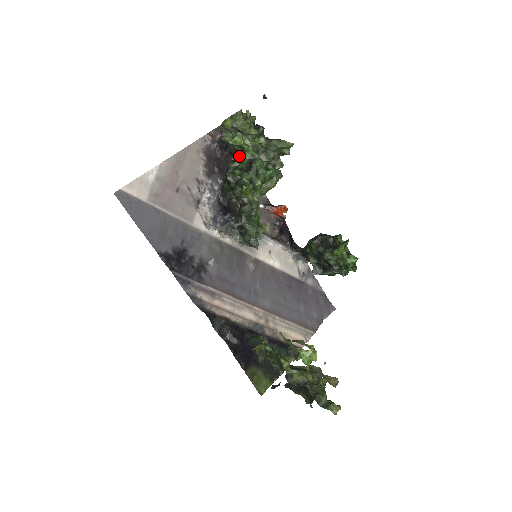
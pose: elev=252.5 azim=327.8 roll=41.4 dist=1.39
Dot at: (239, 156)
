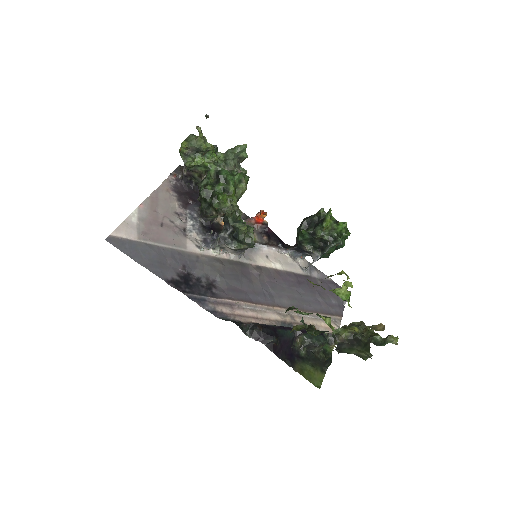
Dot at: occluded
